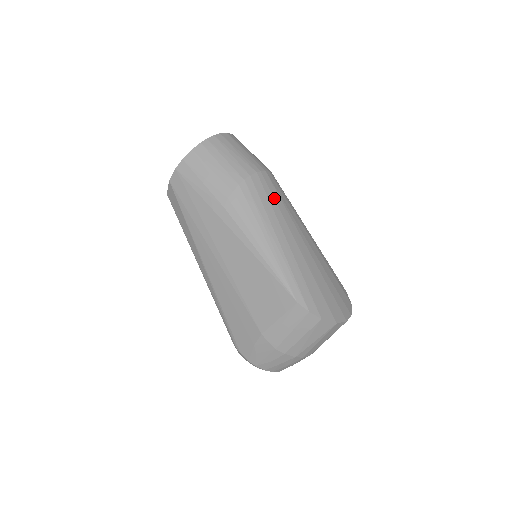
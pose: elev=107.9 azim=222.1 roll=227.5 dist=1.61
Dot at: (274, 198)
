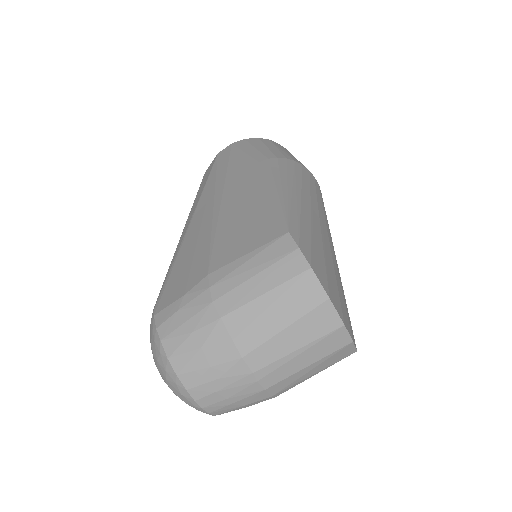
Dot at: (316, 192)
